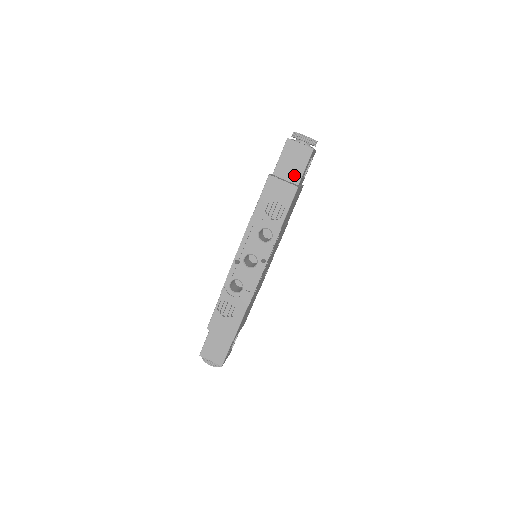
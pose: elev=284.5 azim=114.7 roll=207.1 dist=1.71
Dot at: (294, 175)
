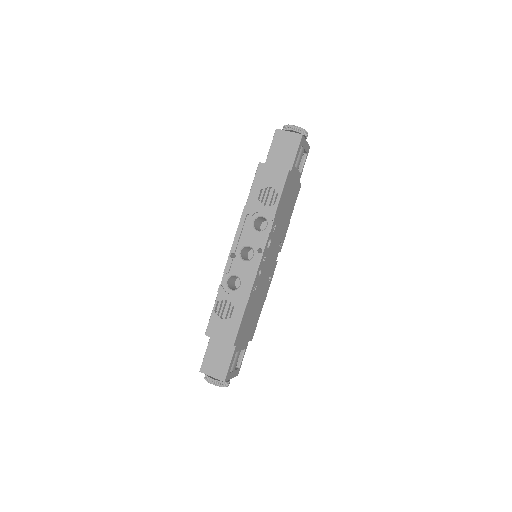
Dot at: (286, 162)
